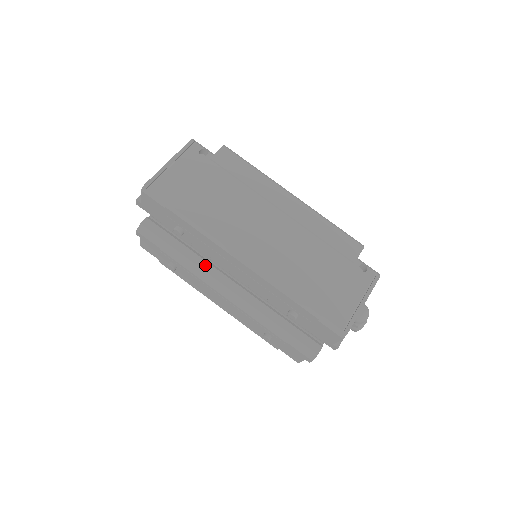
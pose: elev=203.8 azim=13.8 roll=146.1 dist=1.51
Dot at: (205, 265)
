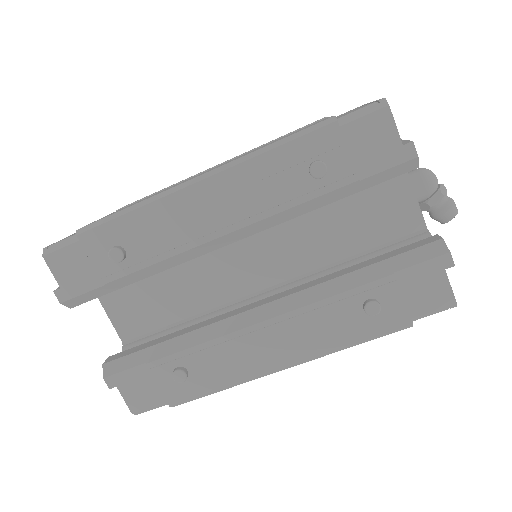
Dot at: (211, 321)
